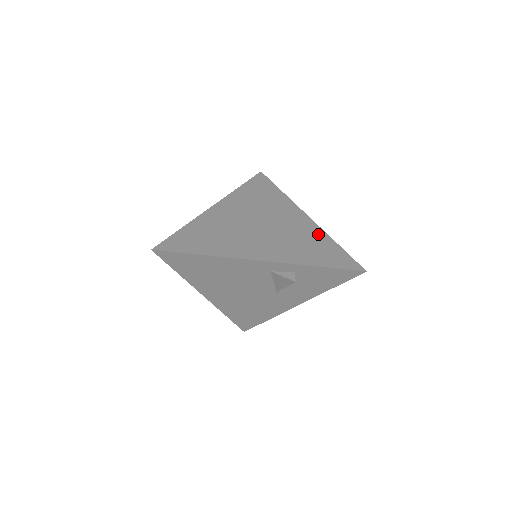
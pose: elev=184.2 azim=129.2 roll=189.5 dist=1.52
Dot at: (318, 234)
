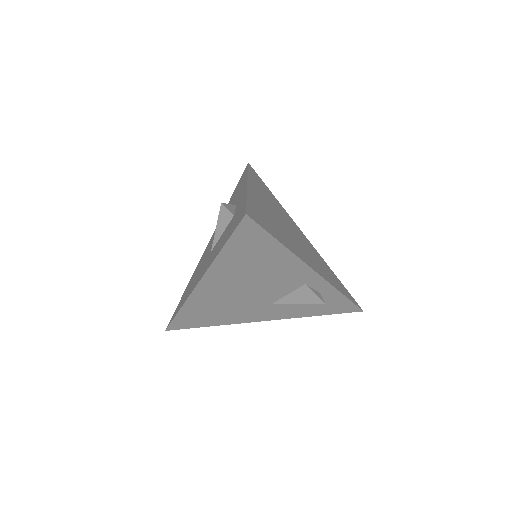
Dot at: (322, 259)
